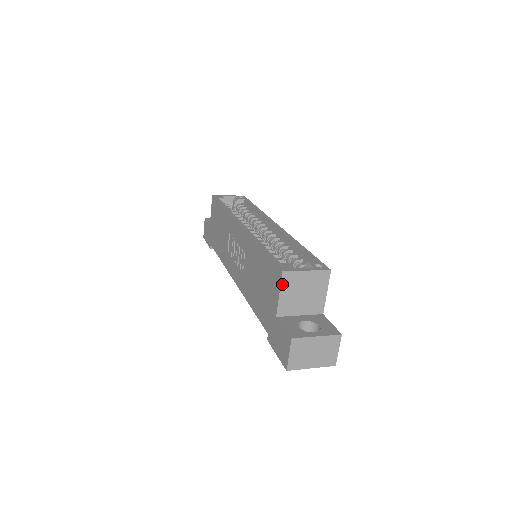
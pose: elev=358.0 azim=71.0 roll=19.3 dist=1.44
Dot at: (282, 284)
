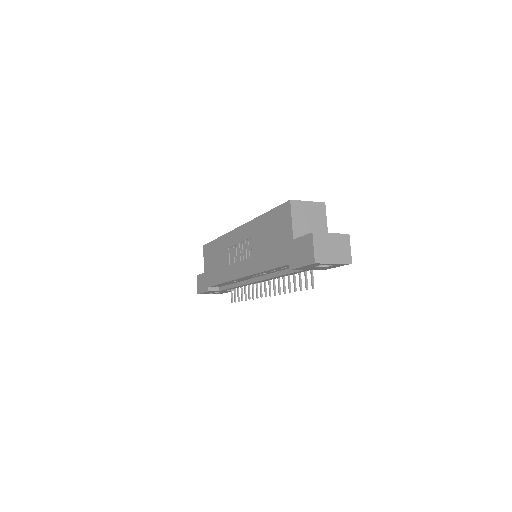
Dot at: (292, 211)
